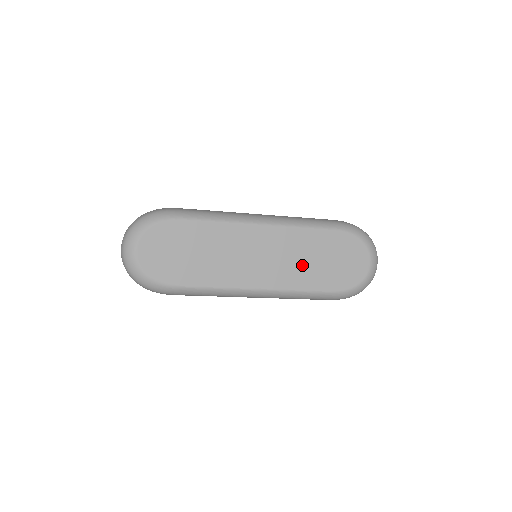
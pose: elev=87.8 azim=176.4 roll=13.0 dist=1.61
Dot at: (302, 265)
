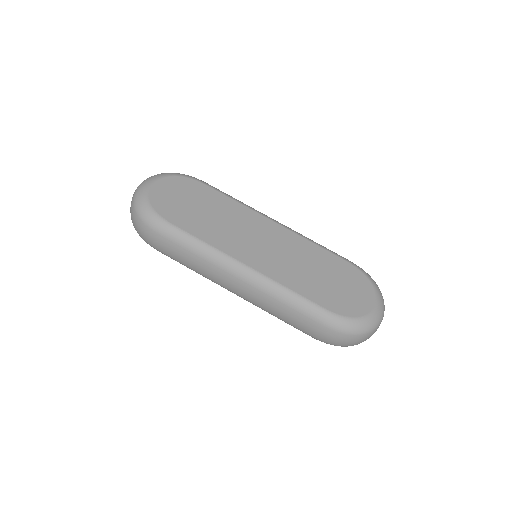
Dot at: (300, 269)
